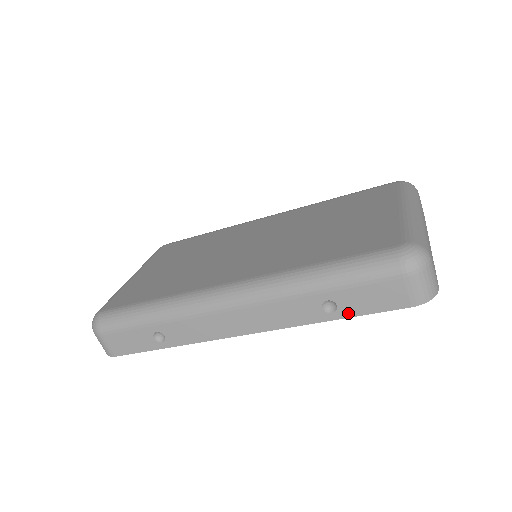
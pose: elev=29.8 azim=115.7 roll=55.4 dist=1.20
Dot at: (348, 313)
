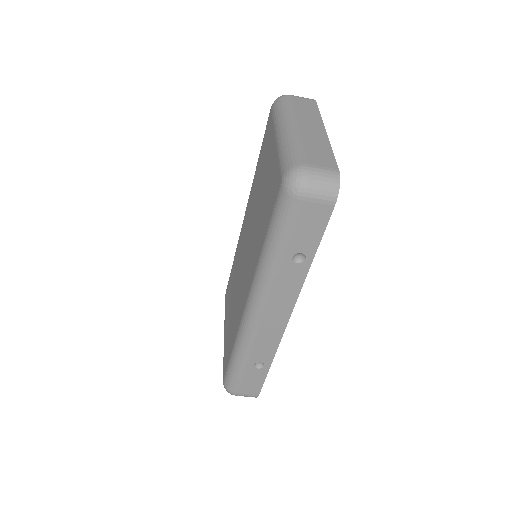
Dot at: (312, 249)
